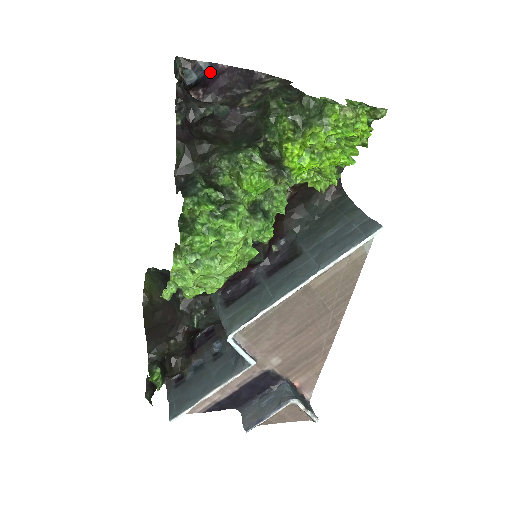
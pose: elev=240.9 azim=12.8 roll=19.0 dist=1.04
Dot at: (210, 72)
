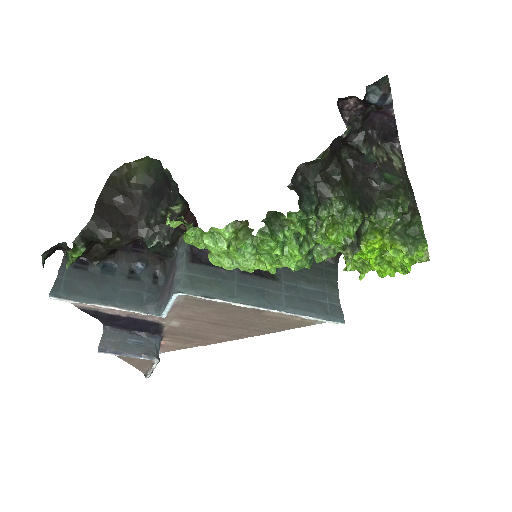
Dot at: (383, 105)
